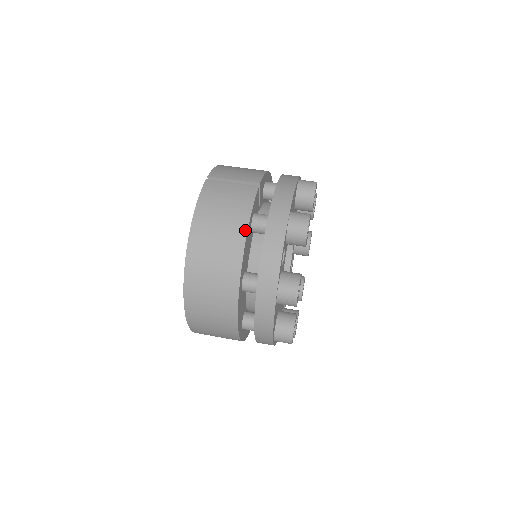
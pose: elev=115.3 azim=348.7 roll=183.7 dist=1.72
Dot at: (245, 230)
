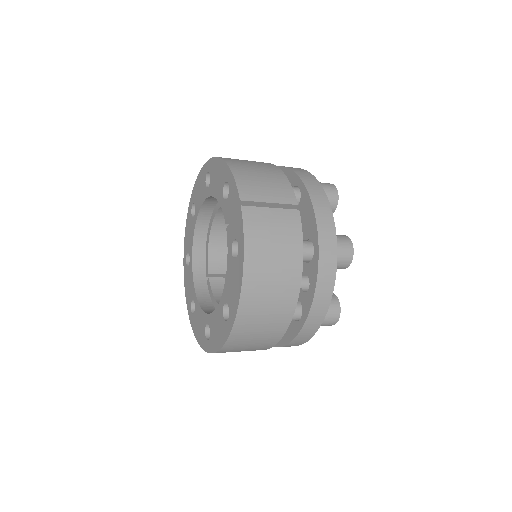
Dot at: (300, 271)
